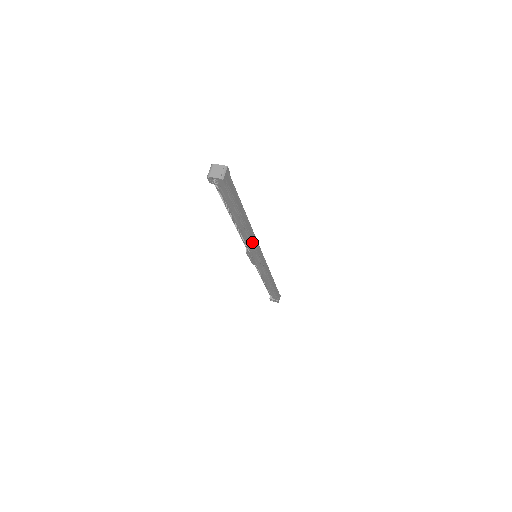
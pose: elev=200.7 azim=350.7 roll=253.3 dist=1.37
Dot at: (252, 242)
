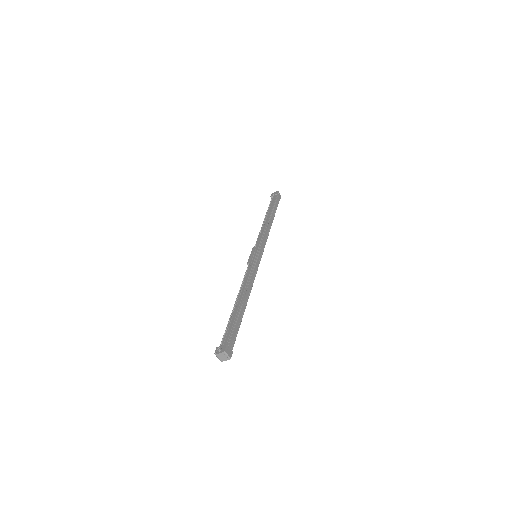
Dot at: occluded
